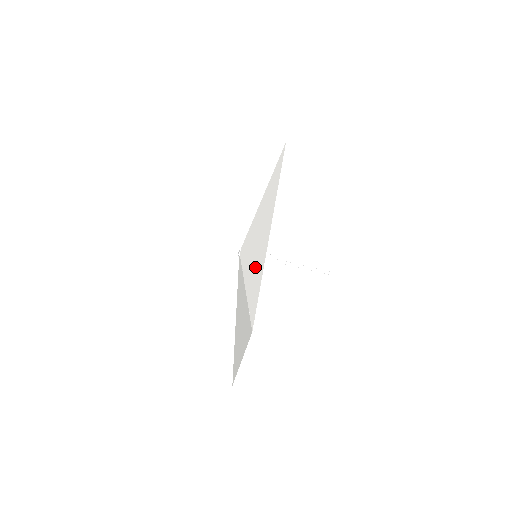
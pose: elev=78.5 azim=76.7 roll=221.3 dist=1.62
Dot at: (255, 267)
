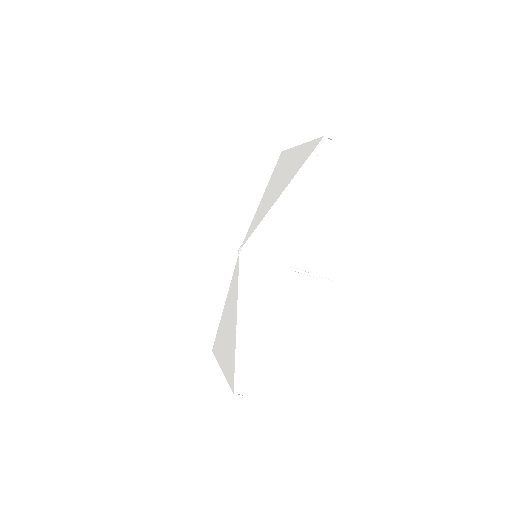
Dot at: (250, 309)
